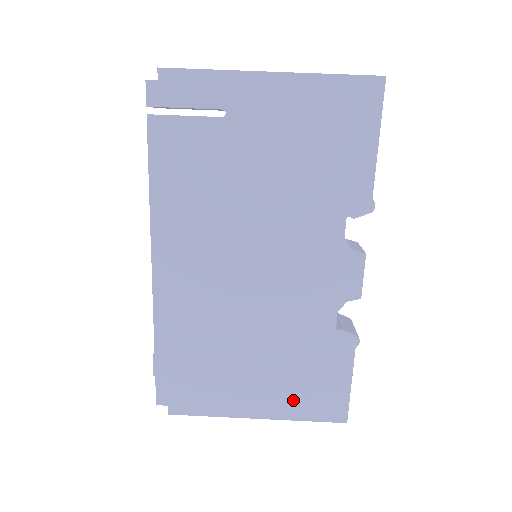
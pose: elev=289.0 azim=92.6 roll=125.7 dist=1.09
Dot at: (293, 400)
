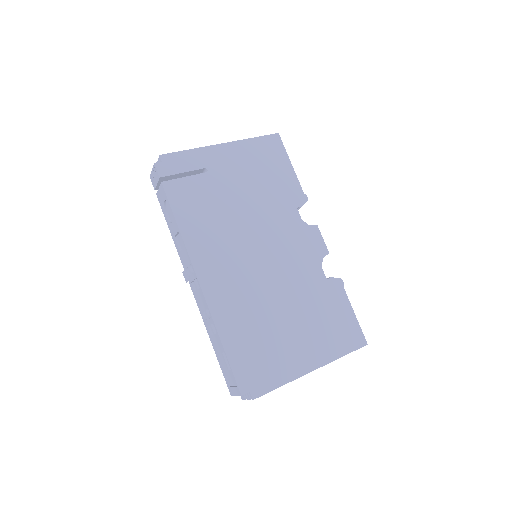
Dot at: (329, 343)
